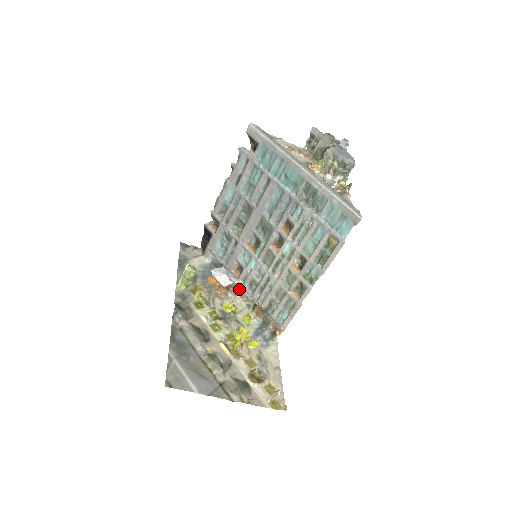
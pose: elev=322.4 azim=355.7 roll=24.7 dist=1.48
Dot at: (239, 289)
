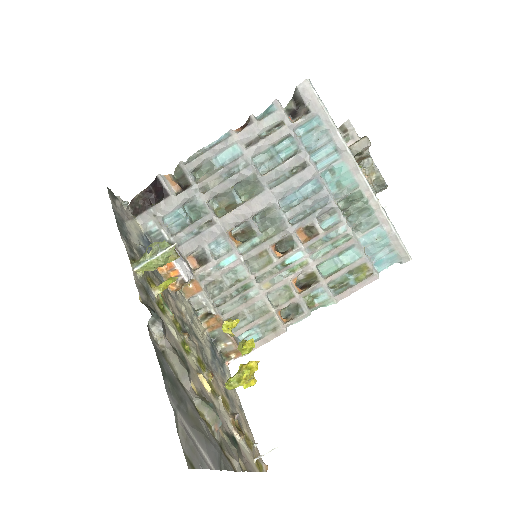
Dot at: occluded
